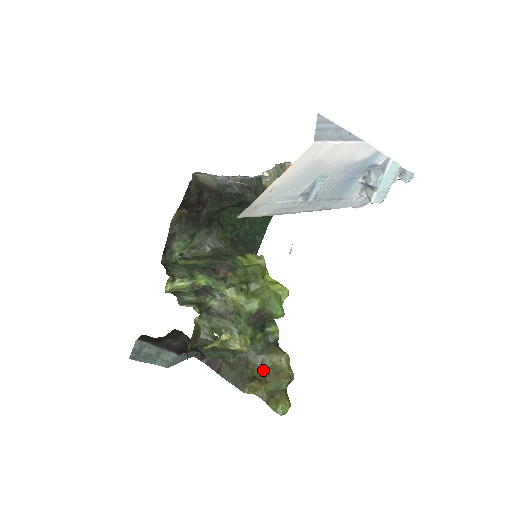
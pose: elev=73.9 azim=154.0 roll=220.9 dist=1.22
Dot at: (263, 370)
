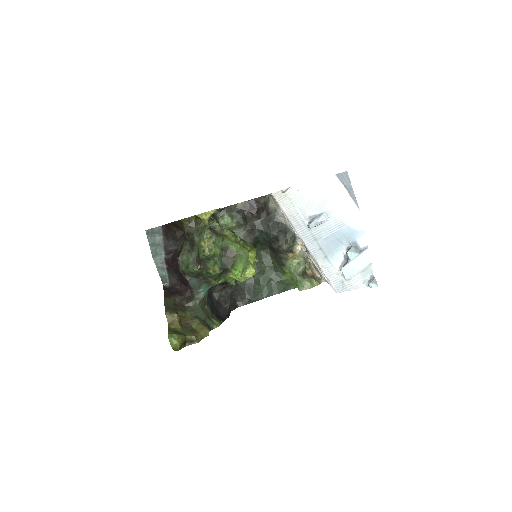
Dot at: (187, 324)
